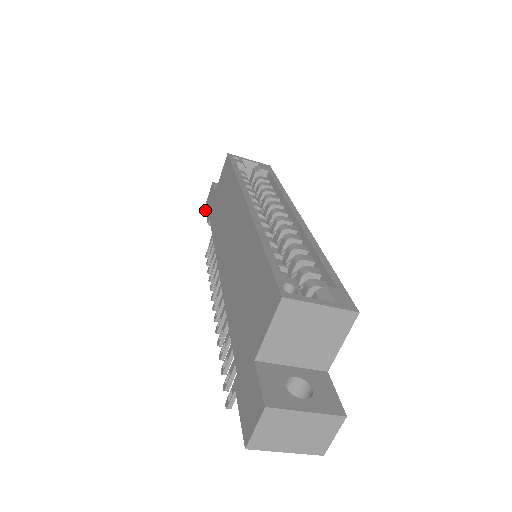
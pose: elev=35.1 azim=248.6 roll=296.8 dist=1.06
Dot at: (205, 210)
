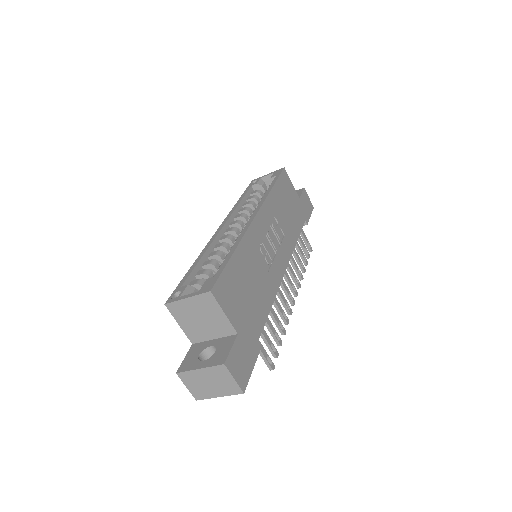
Dot at: occluded
